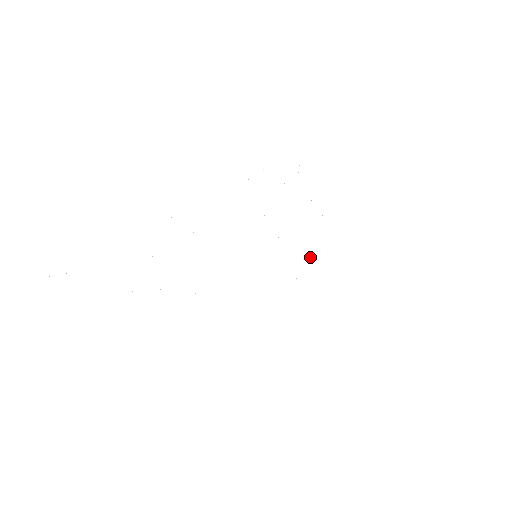
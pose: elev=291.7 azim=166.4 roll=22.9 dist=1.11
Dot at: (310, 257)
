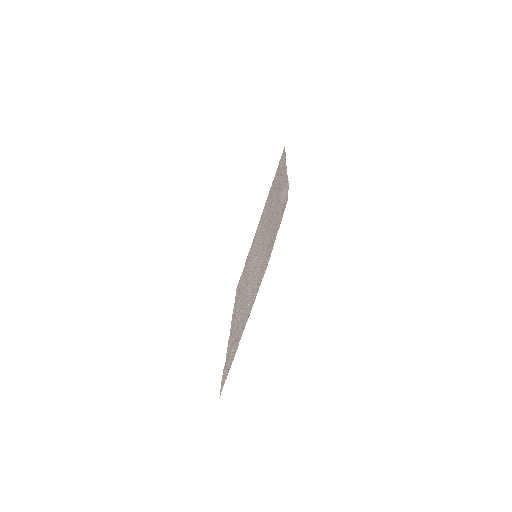
Dot at: (265, 216)
